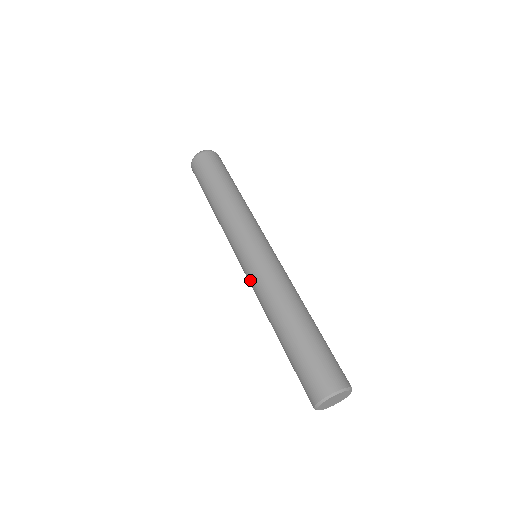
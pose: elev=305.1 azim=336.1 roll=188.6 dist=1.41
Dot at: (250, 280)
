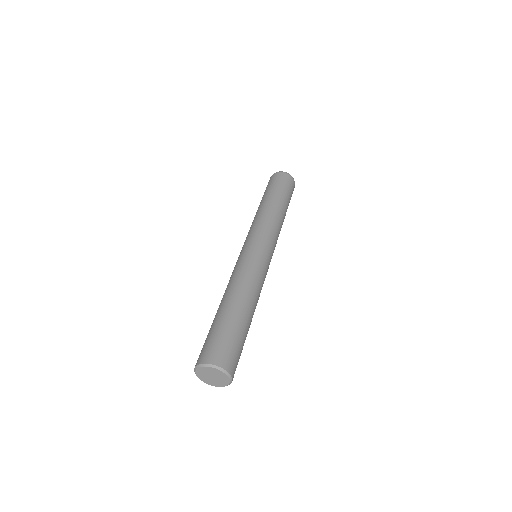
Dot at: occluded
